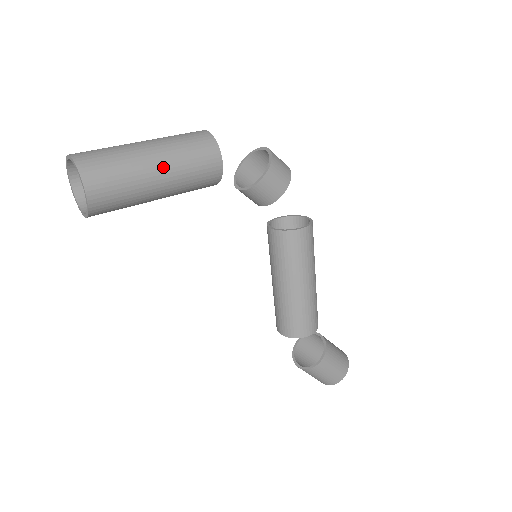
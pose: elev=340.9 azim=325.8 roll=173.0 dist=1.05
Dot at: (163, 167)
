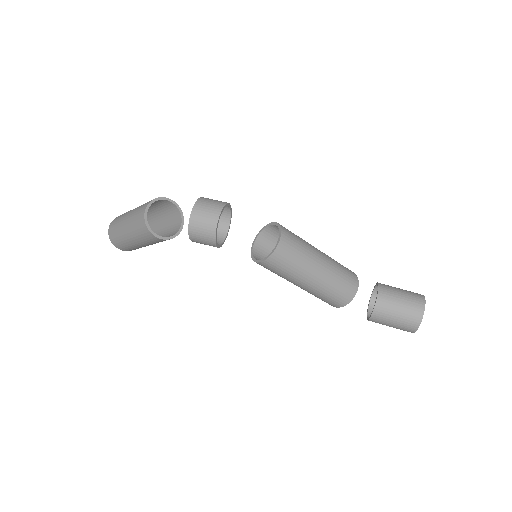
Dot at: (134, 241)
